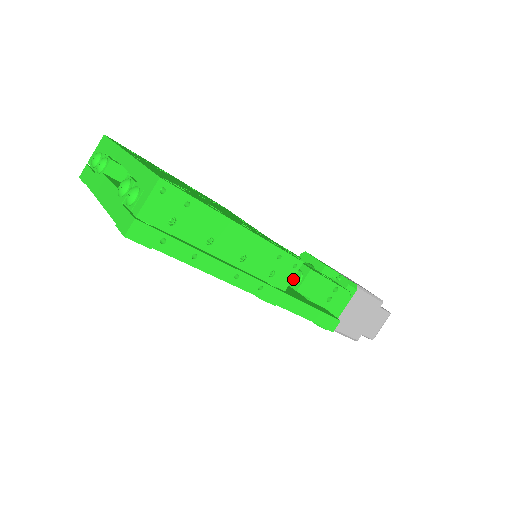
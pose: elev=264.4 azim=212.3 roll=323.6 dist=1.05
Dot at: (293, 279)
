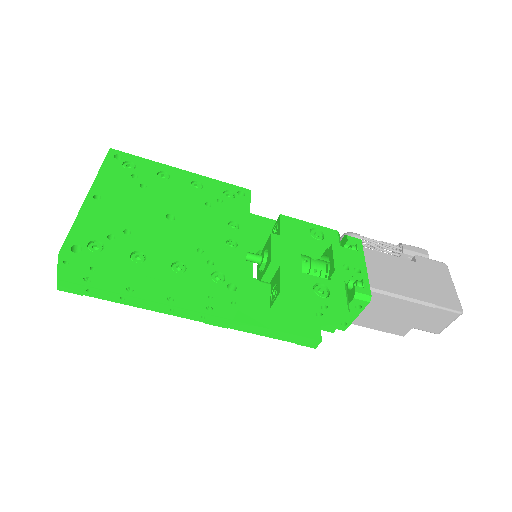
Dot at: (273, 293)
